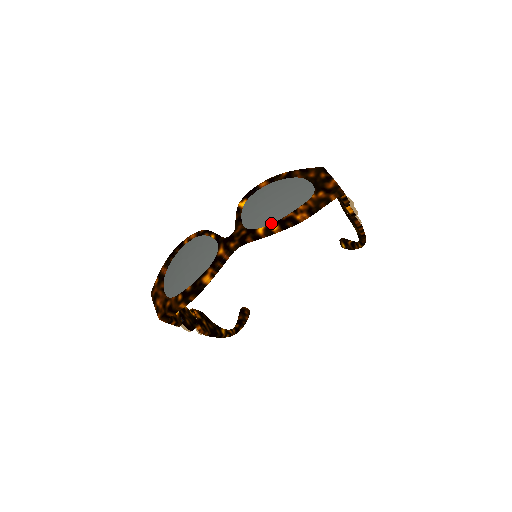
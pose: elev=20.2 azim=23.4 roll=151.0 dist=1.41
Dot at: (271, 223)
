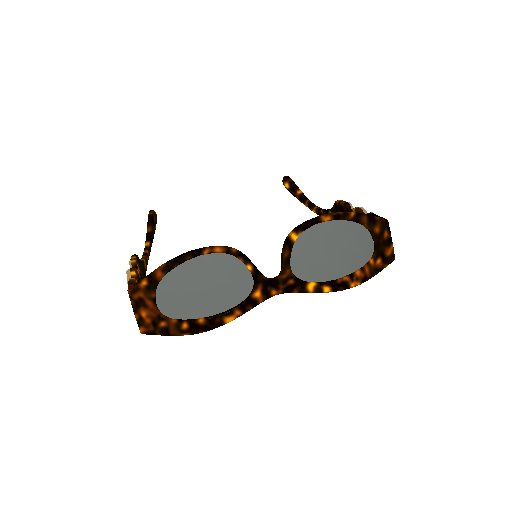
Dot at: (323, 281)
